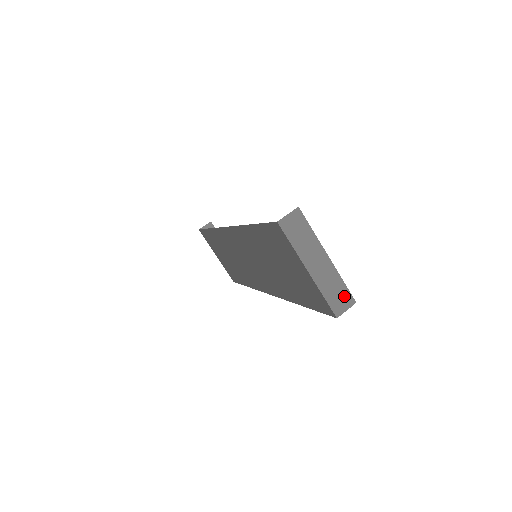
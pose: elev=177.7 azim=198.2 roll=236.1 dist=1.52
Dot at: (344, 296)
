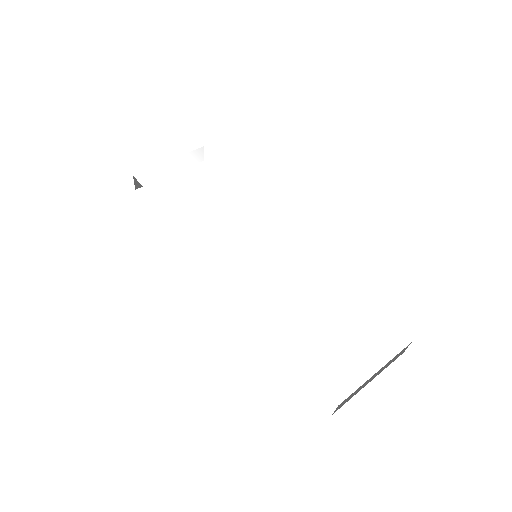
Dot at: (401, 352)
